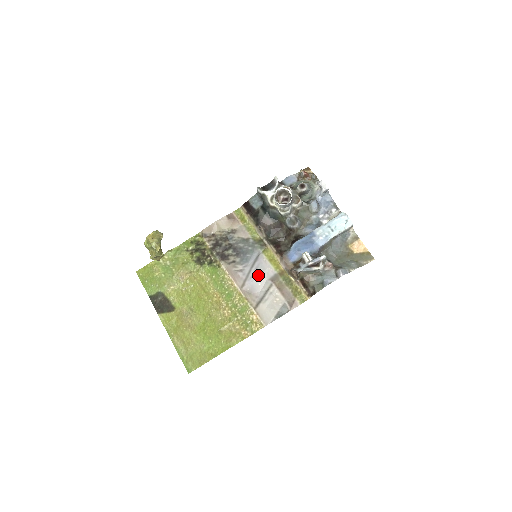
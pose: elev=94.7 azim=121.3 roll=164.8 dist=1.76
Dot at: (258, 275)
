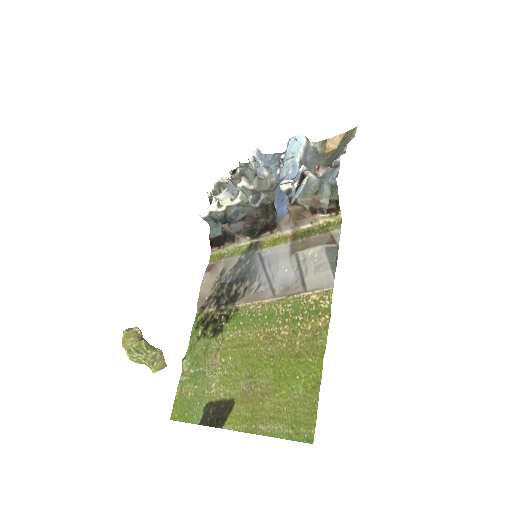
Dot at: (276, 267)
